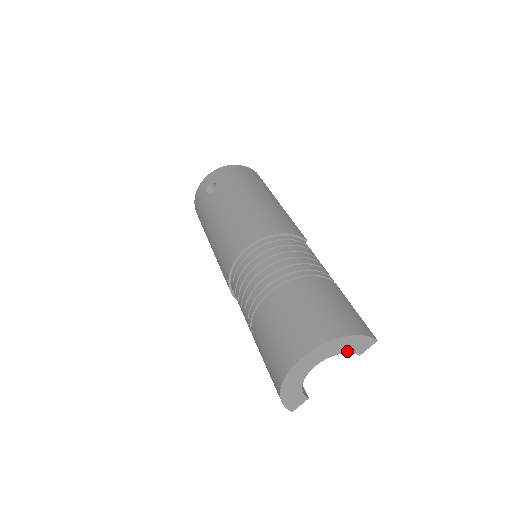
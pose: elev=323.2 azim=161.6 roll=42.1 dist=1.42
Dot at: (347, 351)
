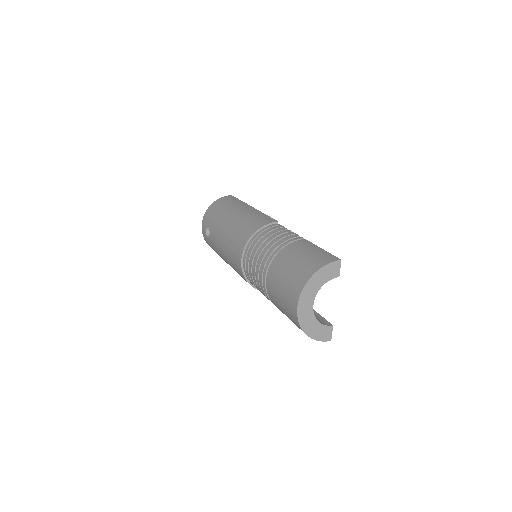
Dot at: (326, 281)
